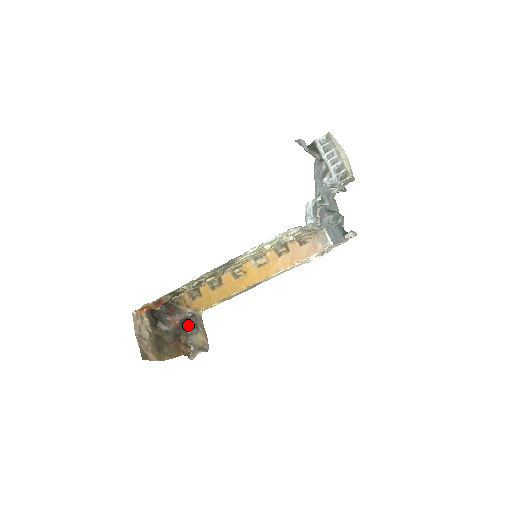
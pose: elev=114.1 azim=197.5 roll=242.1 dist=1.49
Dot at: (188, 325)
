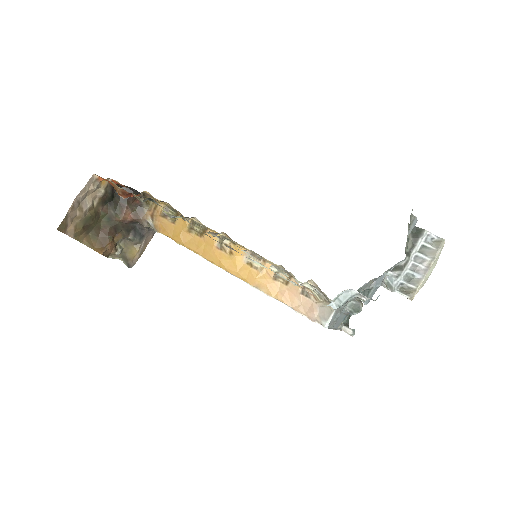
Dot at: (136, 230)
